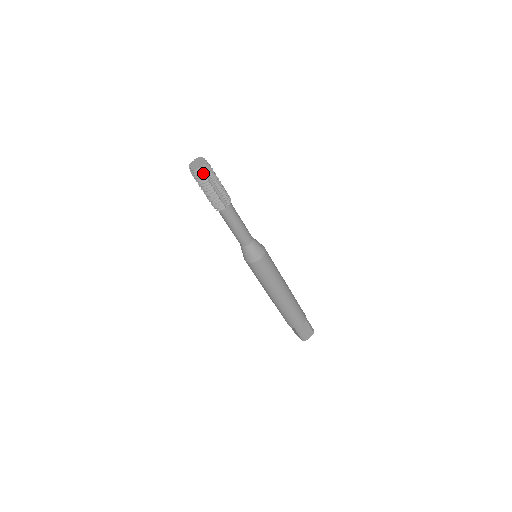
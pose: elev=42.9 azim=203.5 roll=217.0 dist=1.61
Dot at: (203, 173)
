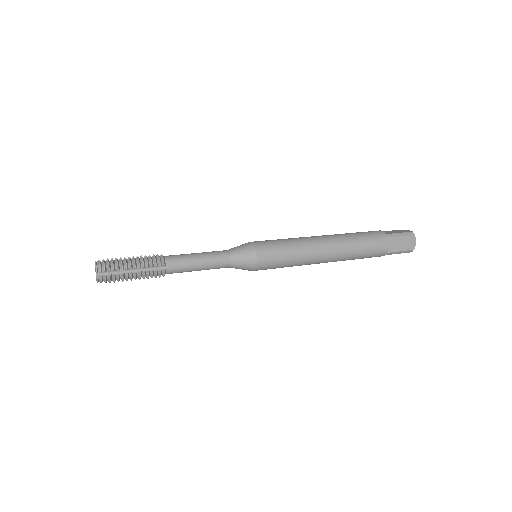
Dot at: occluded
